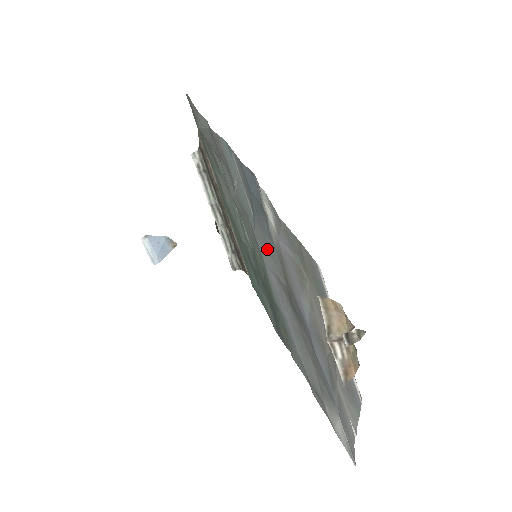
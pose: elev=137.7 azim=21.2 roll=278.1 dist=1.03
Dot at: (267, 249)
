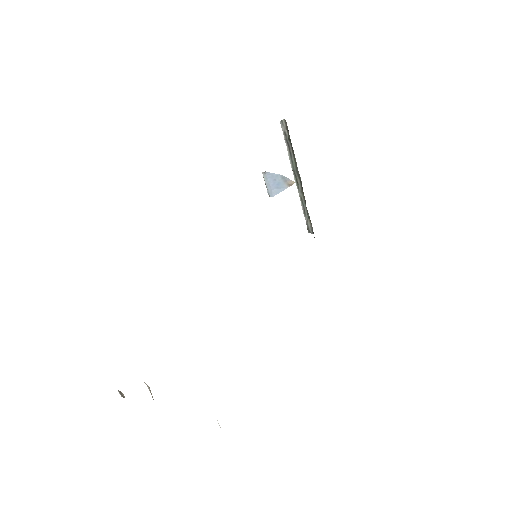
Dot at: occluded
